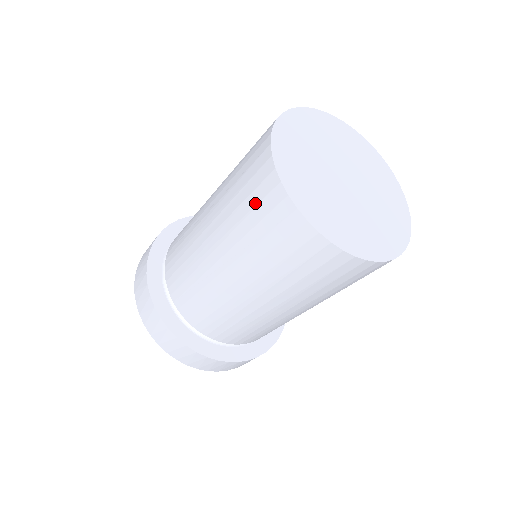
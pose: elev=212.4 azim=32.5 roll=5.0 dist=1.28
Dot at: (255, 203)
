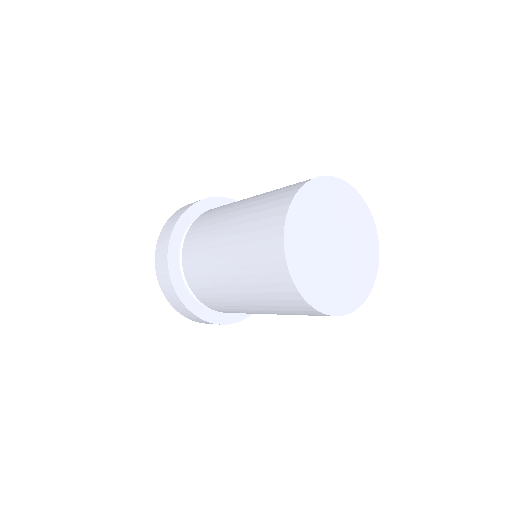
Dot at: (281, 299)
